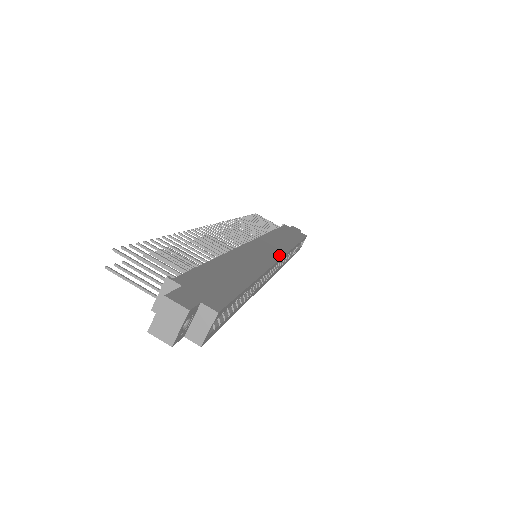
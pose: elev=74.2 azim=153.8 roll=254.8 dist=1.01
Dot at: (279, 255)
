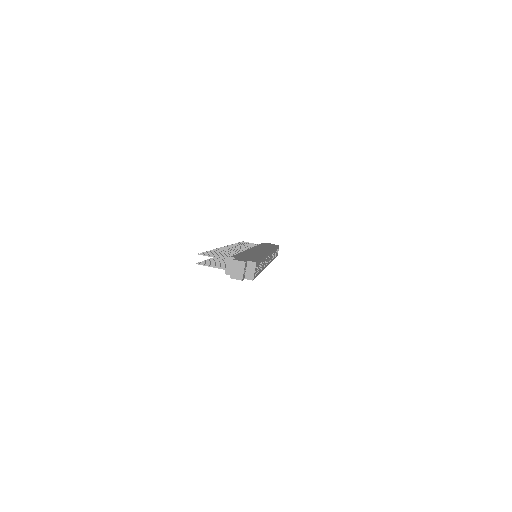
Dot at: (269, 251)
